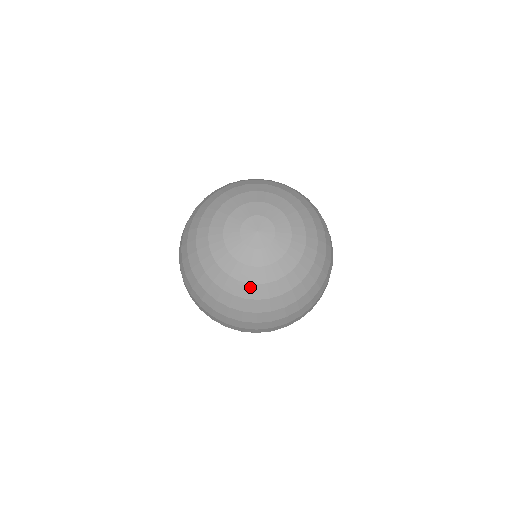
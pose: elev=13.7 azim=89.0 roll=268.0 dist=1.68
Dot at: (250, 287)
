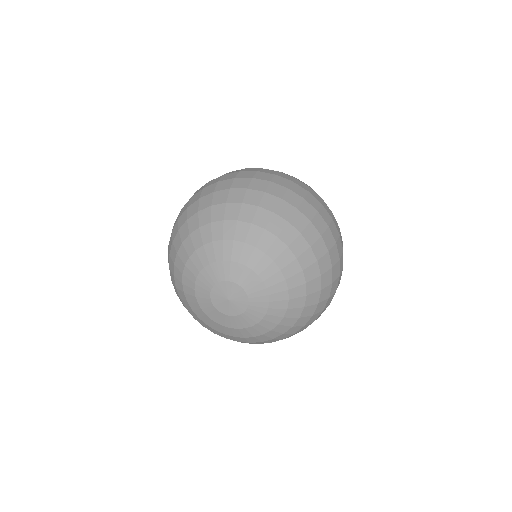
Dot at: (228, 336)
